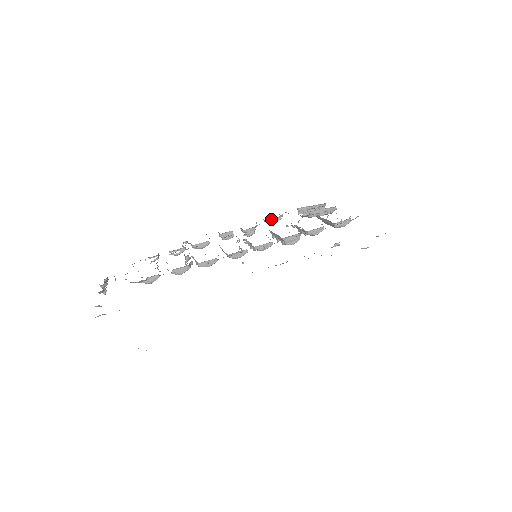
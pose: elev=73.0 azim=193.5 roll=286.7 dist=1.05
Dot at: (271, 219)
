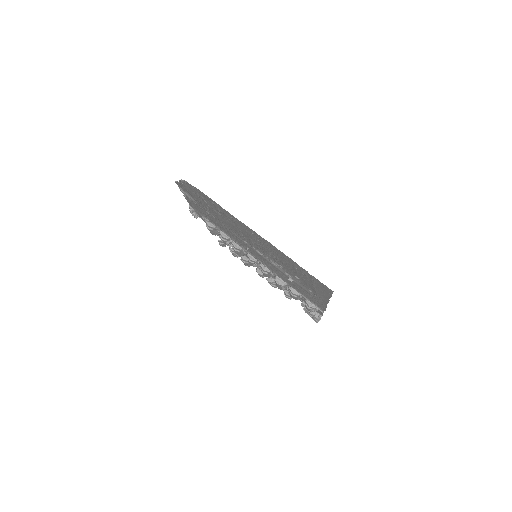
Dot at: (287, 291)
